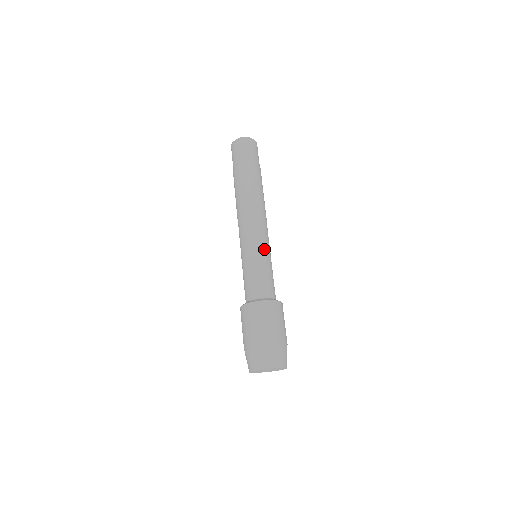
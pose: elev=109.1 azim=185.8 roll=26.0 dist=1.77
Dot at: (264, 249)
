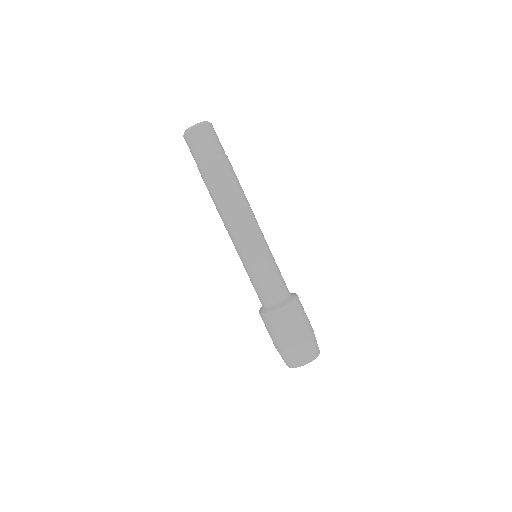
Dot at: (257, 255)
